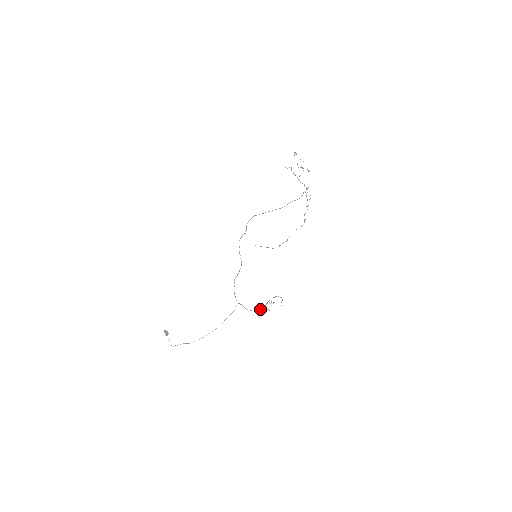
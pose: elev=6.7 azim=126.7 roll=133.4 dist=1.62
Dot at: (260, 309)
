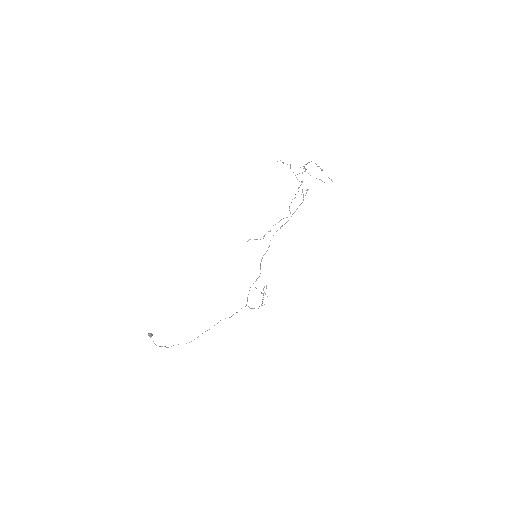
Dot at: (261, 305)
